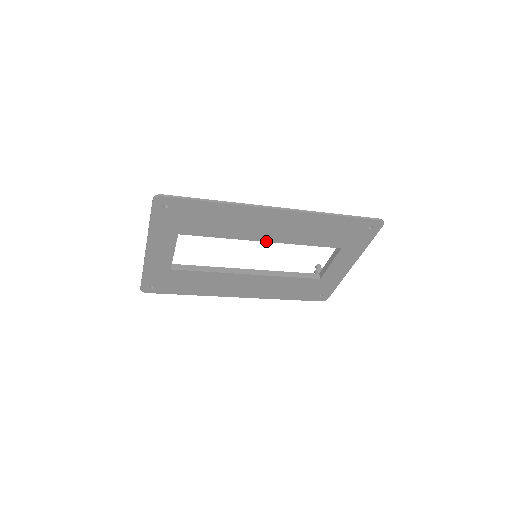
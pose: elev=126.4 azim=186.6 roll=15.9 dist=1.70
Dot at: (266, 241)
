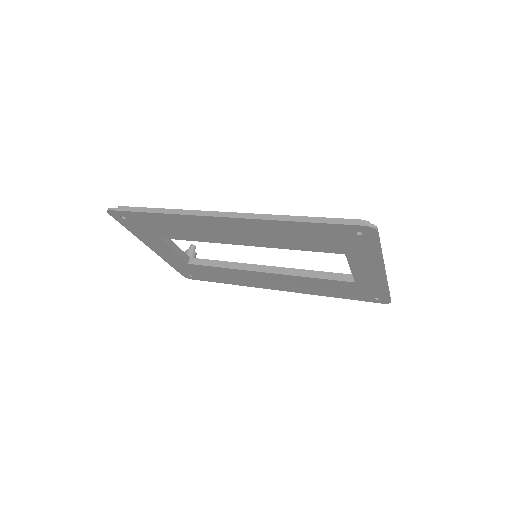
Dot at: (245, 245)
